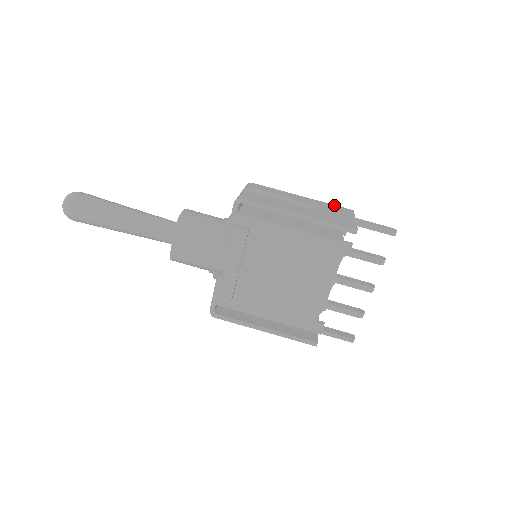
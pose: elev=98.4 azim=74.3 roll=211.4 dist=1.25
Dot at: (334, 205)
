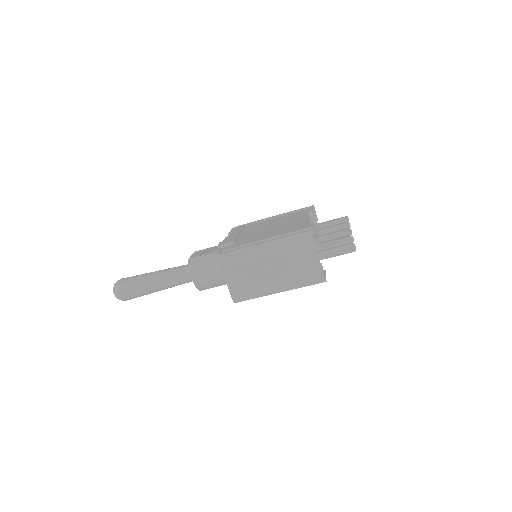
Dot at: (294, 237)
